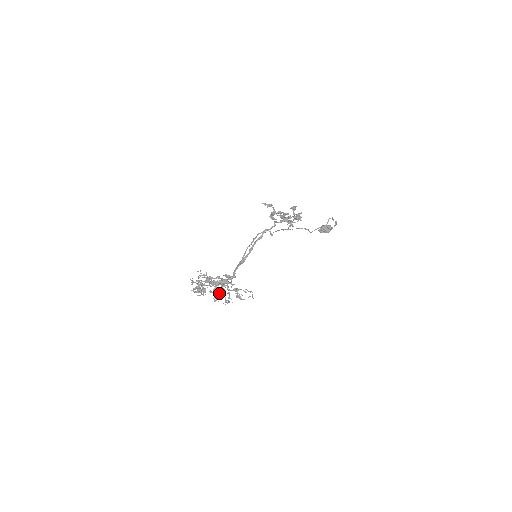
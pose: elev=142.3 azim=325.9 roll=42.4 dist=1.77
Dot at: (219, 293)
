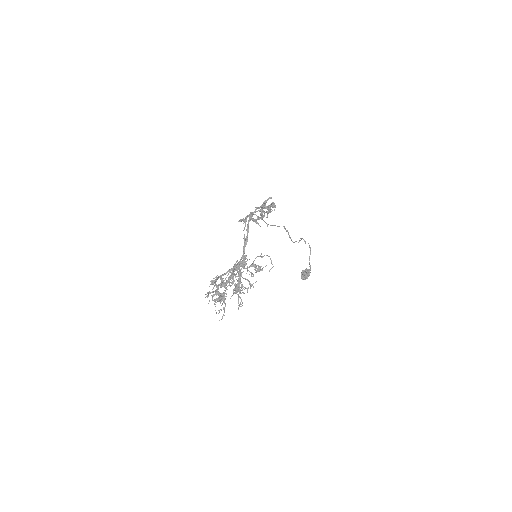
Dot at: (239, 271)
